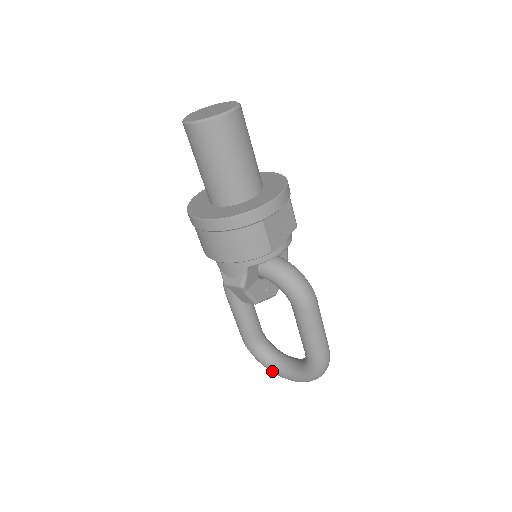
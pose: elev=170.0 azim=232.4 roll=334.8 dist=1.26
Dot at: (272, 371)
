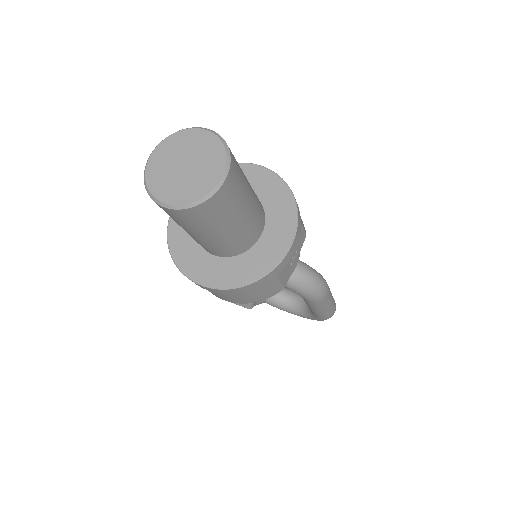
Dot at: (273, 306)
